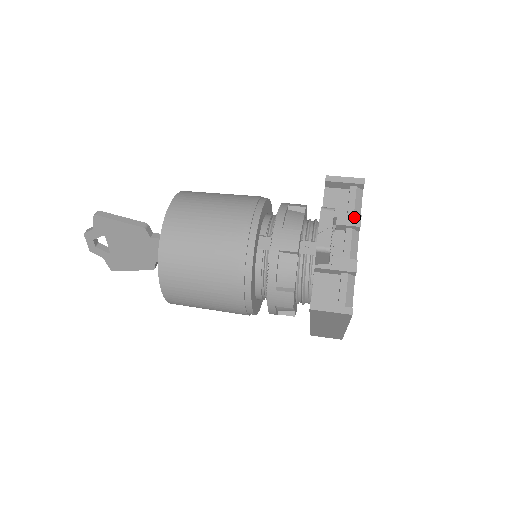
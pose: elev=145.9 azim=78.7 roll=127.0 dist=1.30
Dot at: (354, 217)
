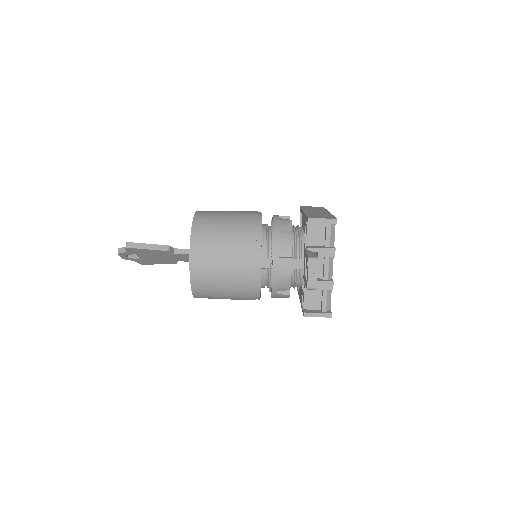
Dot at: (330, 250)
